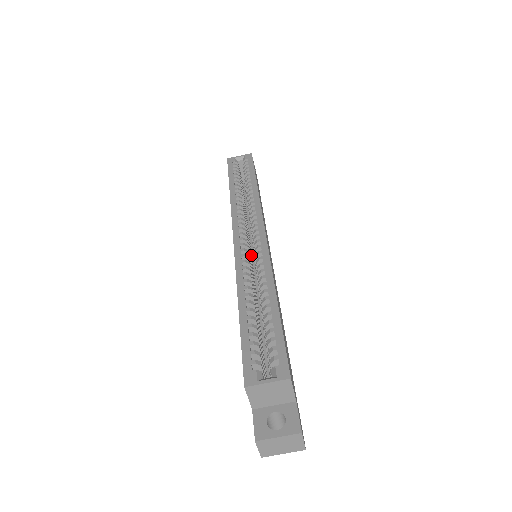
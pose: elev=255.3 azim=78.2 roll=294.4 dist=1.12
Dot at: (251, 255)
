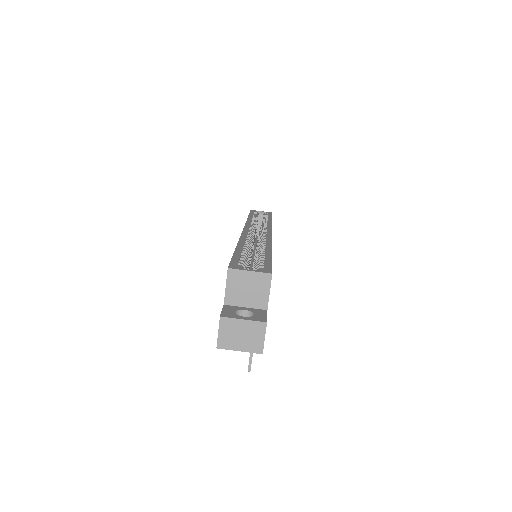
Dot at: occluded
